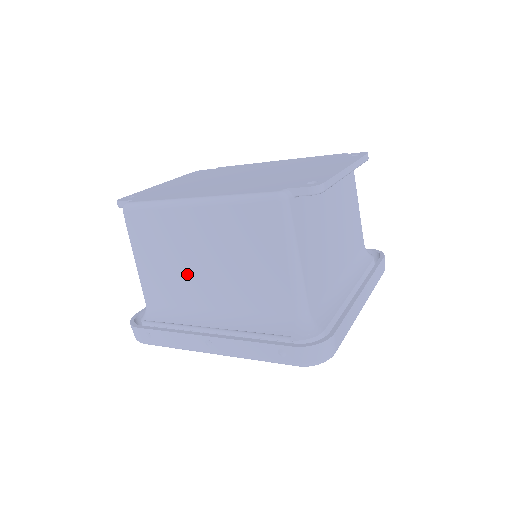
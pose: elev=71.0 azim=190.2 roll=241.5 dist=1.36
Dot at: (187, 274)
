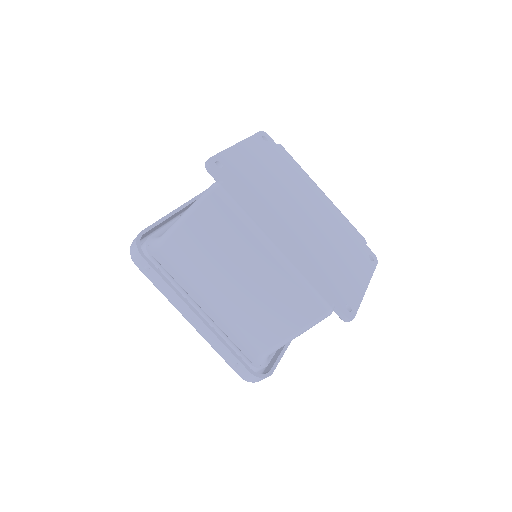
Dot at: (217, 268)
